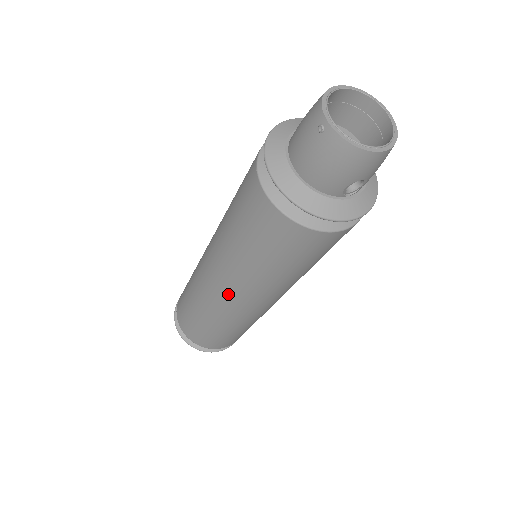
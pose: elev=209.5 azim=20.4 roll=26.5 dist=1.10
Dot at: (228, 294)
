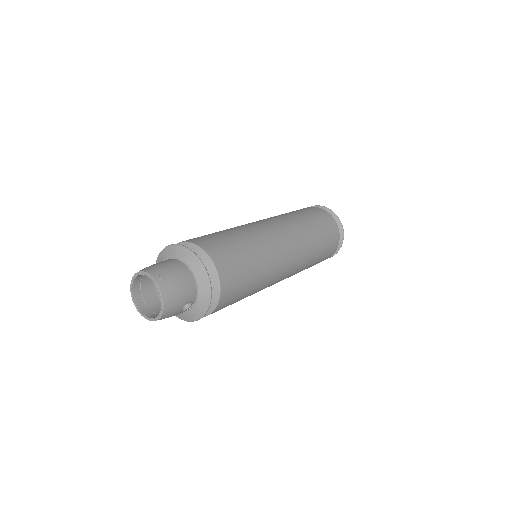
Dot at: occluded
